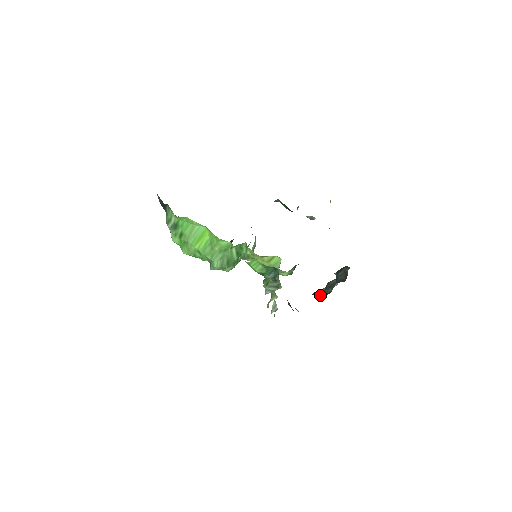
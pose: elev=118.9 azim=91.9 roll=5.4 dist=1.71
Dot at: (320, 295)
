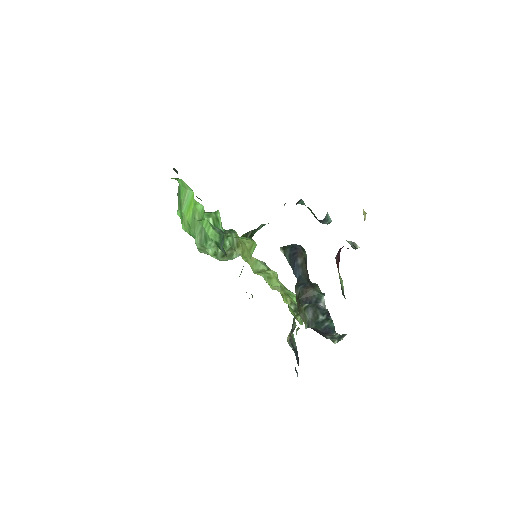
Dot at: (325, 336)
